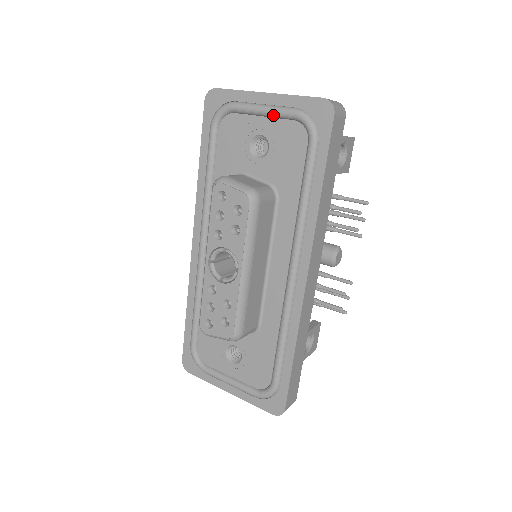
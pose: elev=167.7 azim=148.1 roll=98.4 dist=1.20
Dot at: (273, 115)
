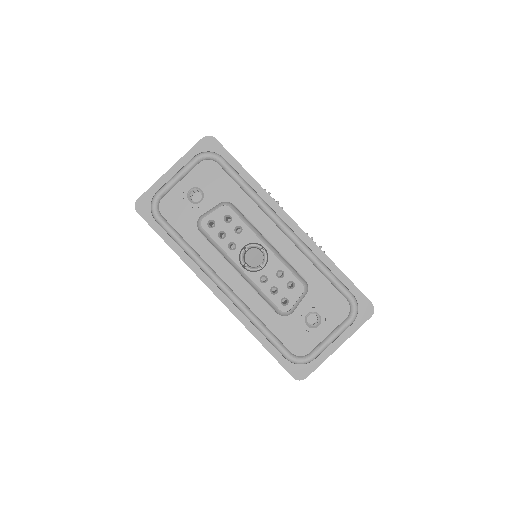
Dot at: (186, 172)
